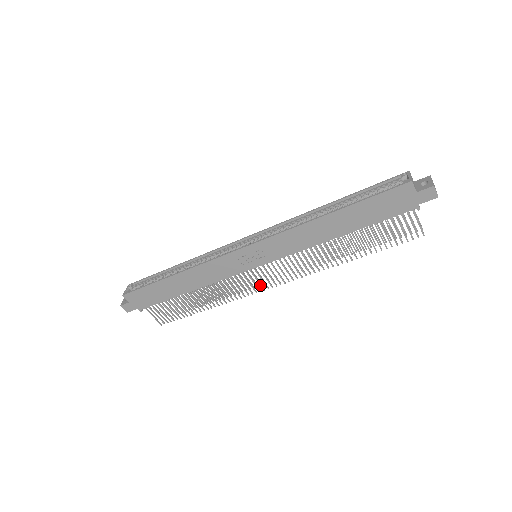
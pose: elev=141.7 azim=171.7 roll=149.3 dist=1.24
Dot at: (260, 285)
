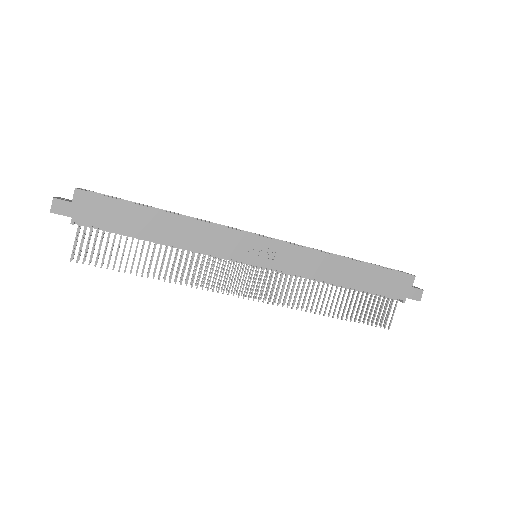
Dot at: (235, 287)
